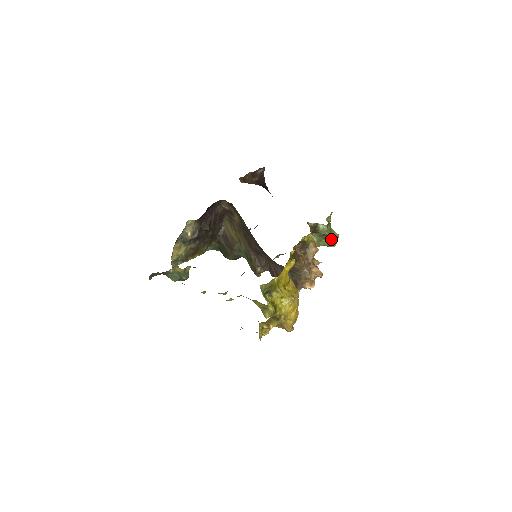
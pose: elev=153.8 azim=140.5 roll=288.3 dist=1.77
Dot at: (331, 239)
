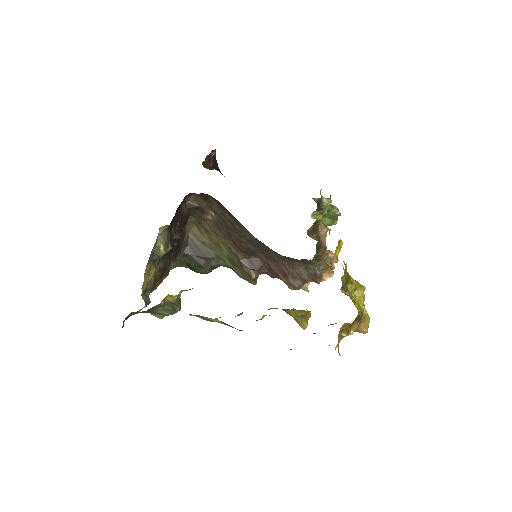
Dot at: (335, 215)
